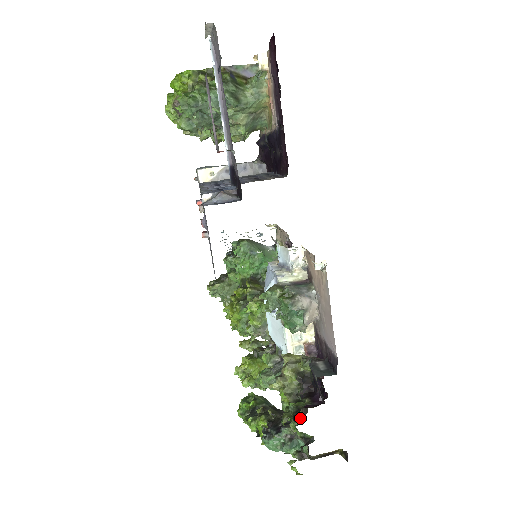
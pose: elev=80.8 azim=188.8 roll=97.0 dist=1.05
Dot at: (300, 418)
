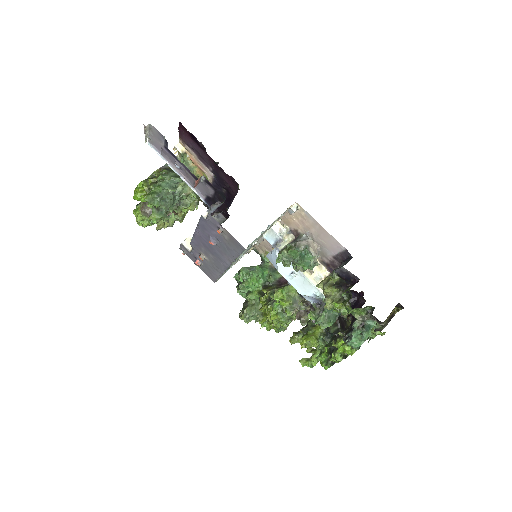
Dot at: occluded
